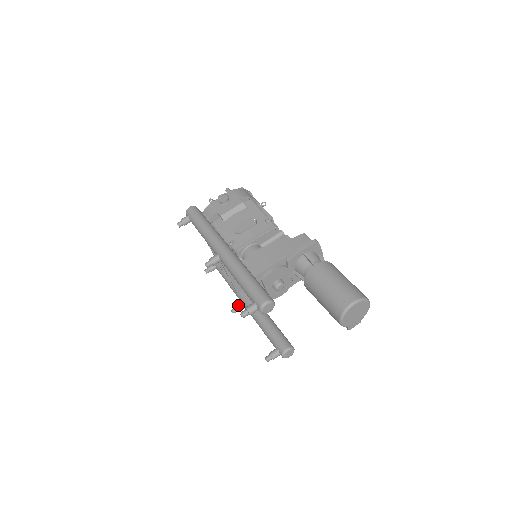
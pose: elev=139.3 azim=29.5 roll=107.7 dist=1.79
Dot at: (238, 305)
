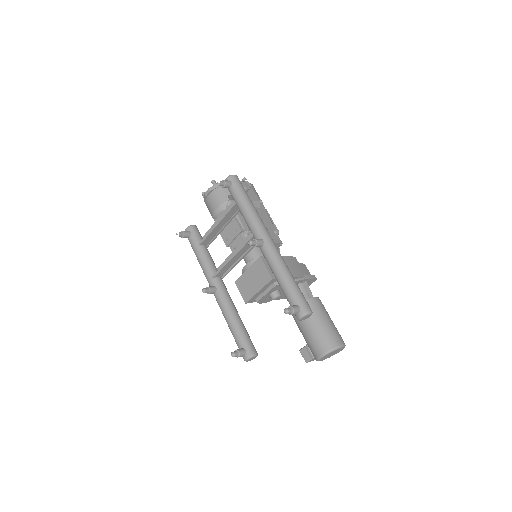
Dot at: (212, 288)
